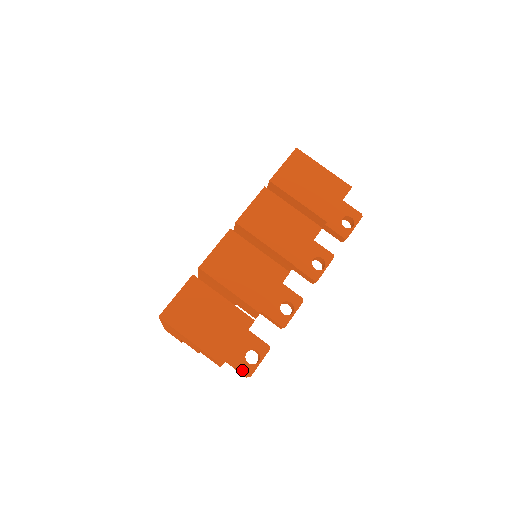
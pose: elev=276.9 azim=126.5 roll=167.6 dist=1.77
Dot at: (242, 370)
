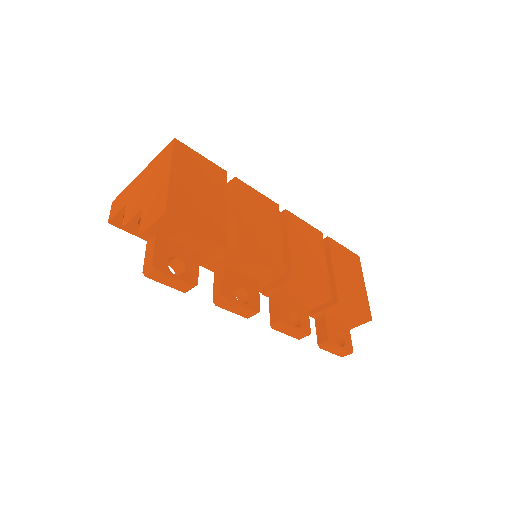
Dot at: (157, 256)
